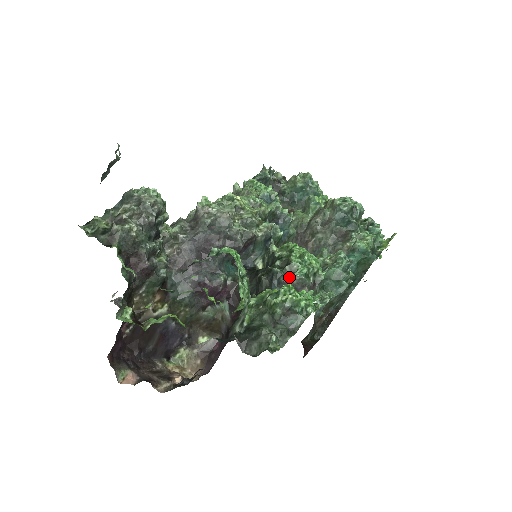
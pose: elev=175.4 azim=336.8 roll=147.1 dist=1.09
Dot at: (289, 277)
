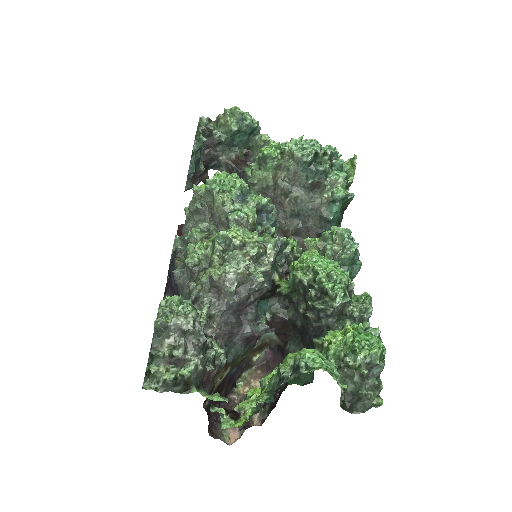
Dot at: (334, 308)
